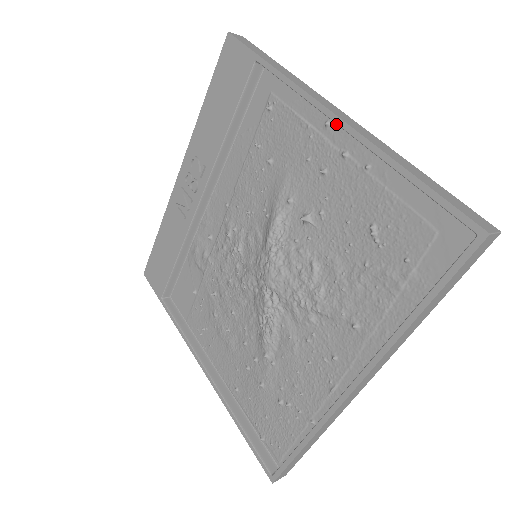
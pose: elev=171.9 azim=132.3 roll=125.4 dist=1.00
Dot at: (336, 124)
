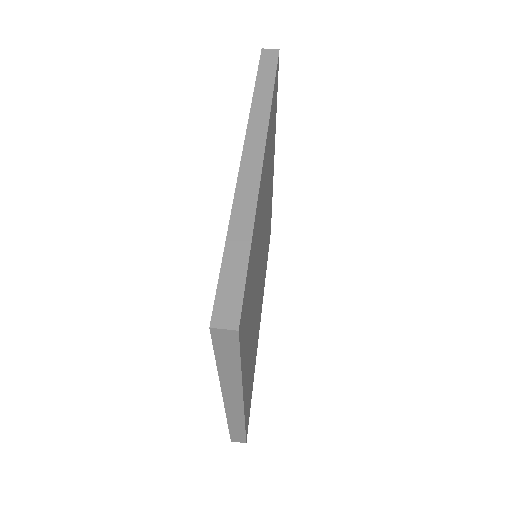
Dot at: occluded
